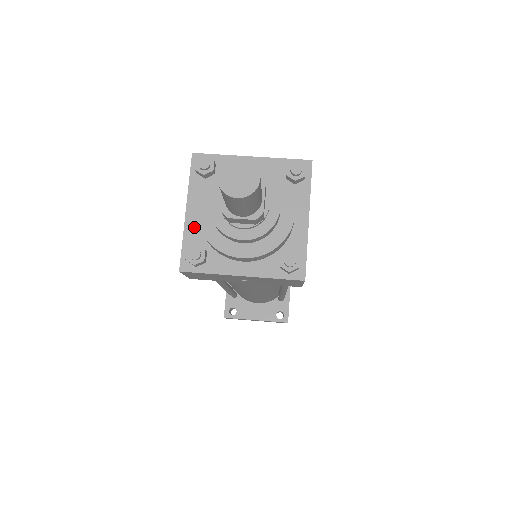
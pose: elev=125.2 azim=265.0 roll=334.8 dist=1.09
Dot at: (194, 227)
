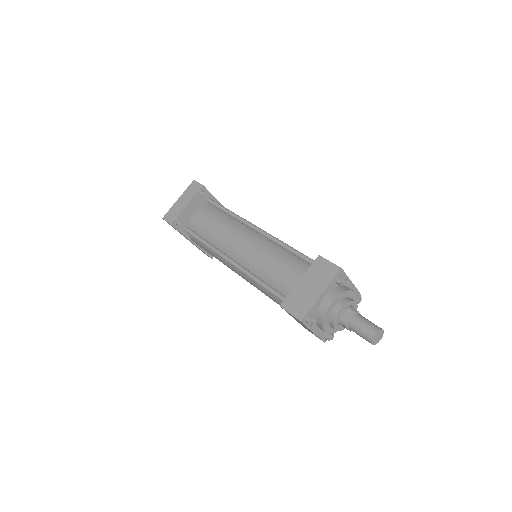
Dot at: (320, 332)
